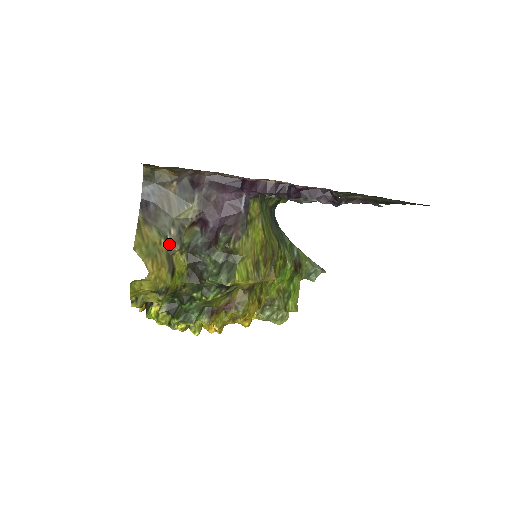
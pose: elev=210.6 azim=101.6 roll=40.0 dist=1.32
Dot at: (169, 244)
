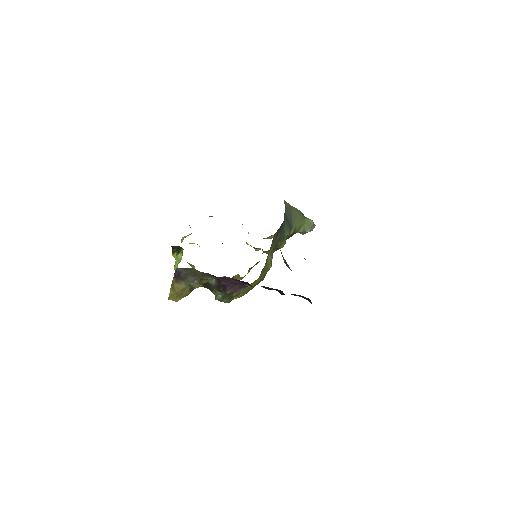
Dot at: (192, 286)
